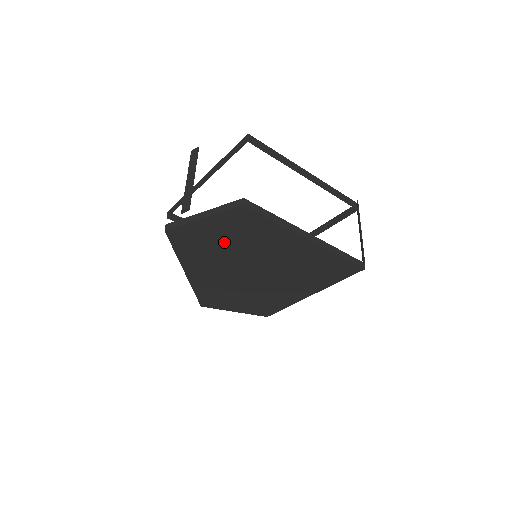
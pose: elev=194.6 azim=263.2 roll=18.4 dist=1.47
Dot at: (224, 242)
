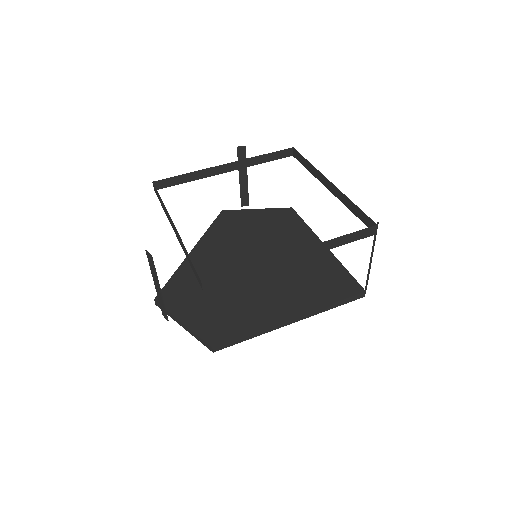
Dot at: occluded
